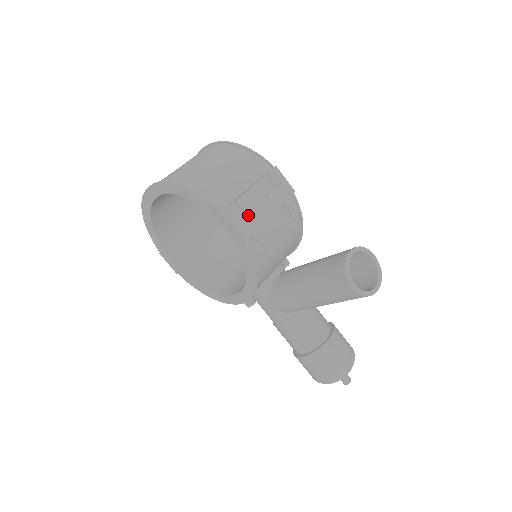
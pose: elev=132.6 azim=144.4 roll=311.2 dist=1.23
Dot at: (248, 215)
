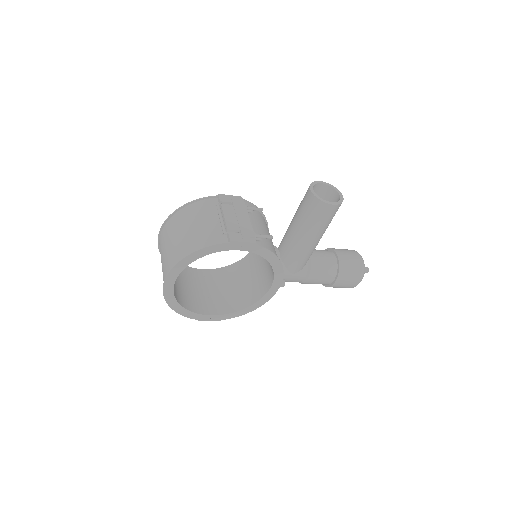
Dot at: (241, 230)
